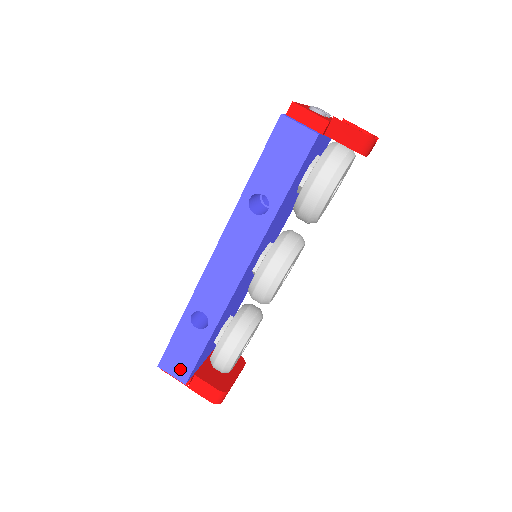
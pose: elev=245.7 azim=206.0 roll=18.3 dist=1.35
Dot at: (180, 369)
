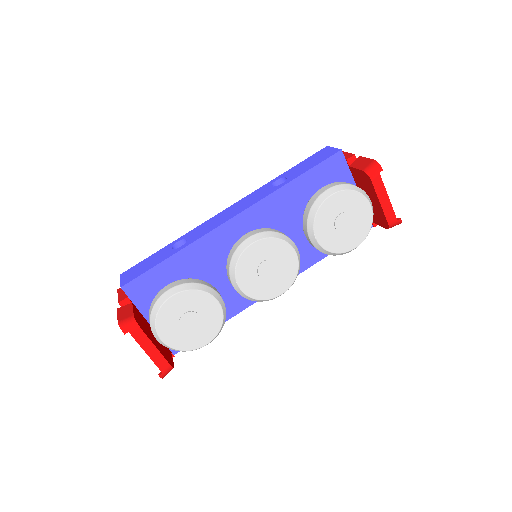
Dot at: (131, 276)
